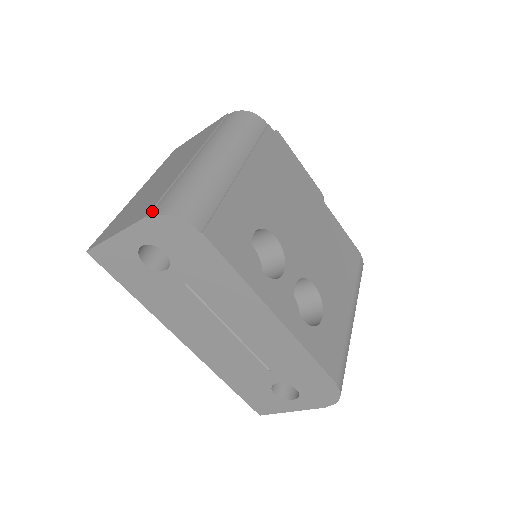
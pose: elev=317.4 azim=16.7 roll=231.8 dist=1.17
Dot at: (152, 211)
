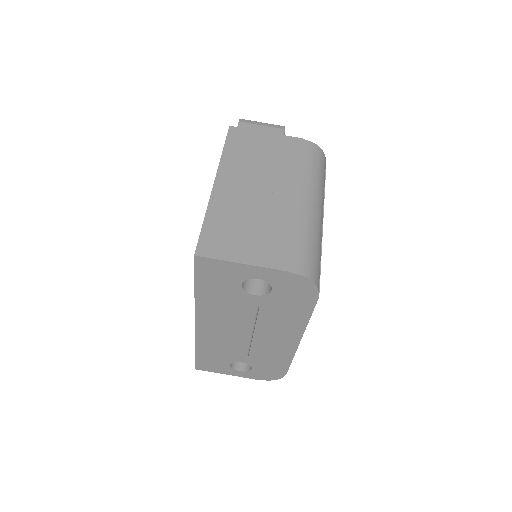
Dot at: (292, 265)
